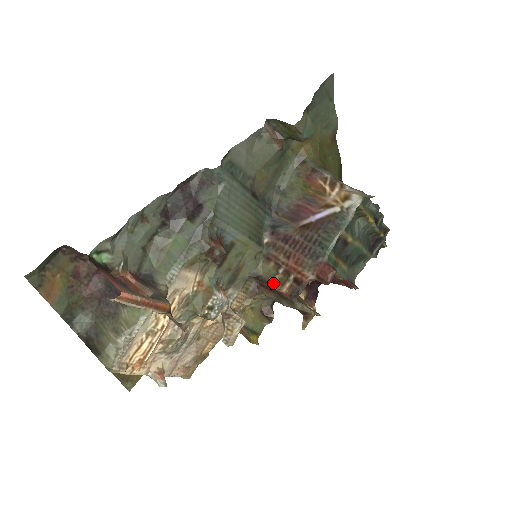
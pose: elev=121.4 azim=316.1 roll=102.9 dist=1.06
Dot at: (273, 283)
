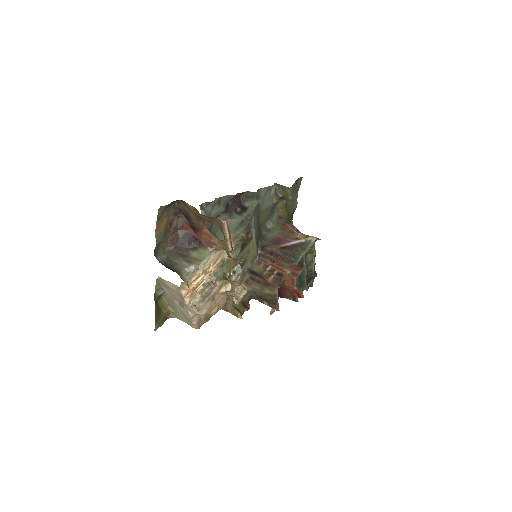
Dot at: (263, 275)
